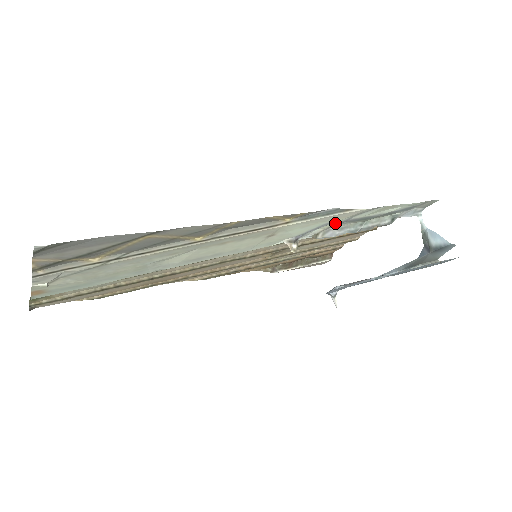
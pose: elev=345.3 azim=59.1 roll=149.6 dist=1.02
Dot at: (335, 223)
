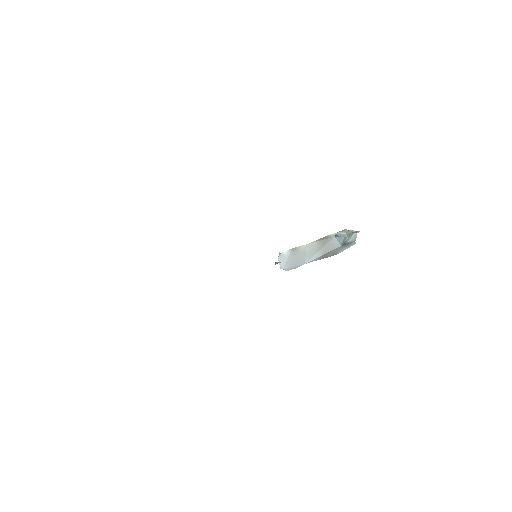
Dot at: occluded
